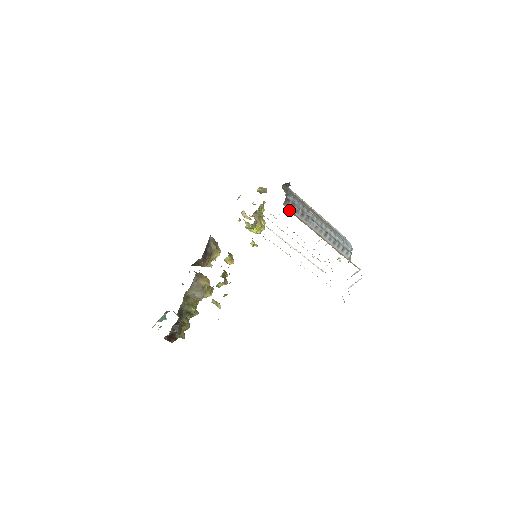
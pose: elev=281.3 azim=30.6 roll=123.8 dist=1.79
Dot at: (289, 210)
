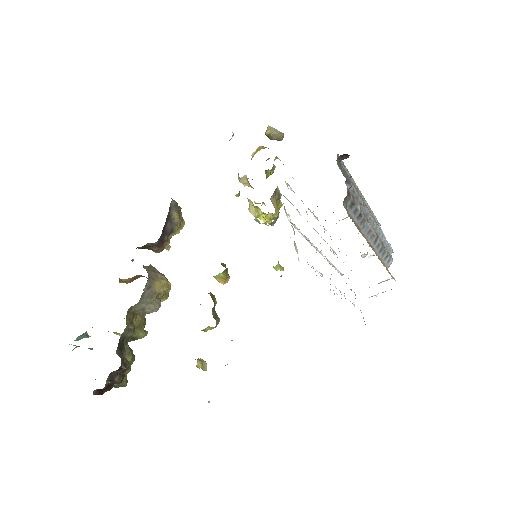
Dot at: (347, 212)
